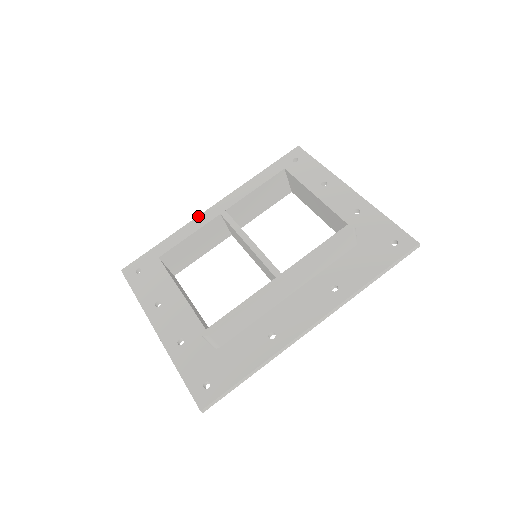
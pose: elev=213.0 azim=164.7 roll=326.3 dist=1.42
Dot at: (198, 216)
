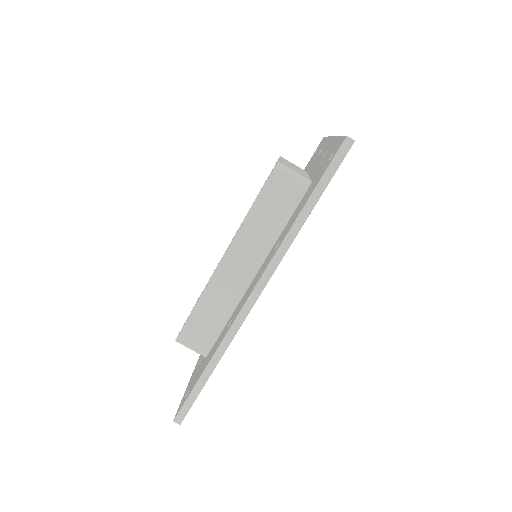
Dot at: occluded
